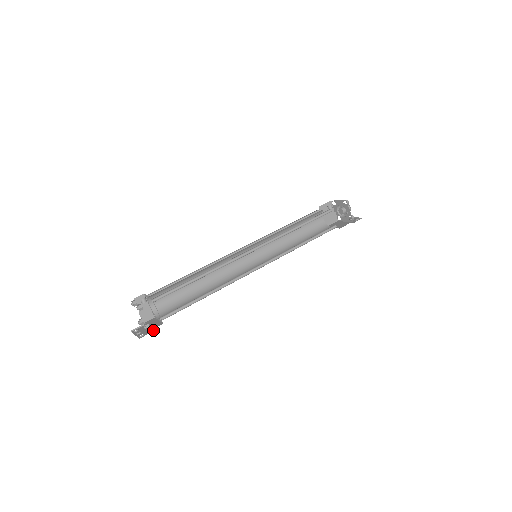
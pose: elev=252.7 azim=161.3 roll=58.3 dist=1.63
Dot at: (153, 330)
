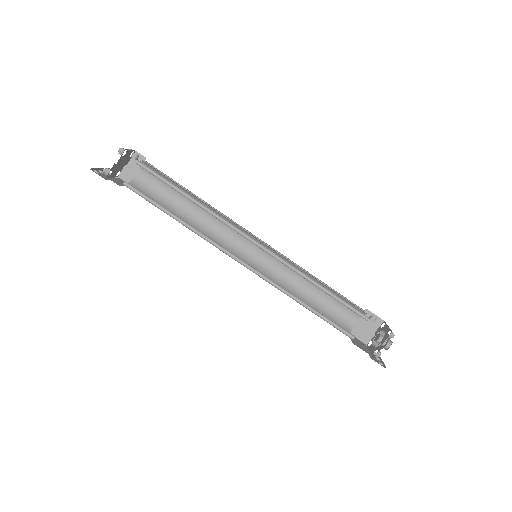
Dot at: (107, 179)
